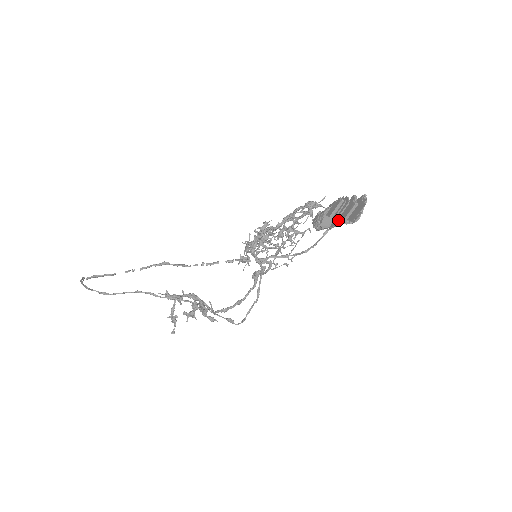
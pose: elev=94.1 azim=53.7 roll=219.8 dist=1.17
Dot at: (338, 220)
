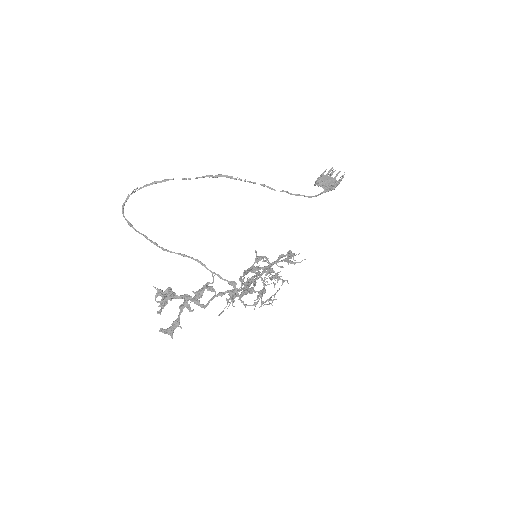
Dot at: (331, 177)
